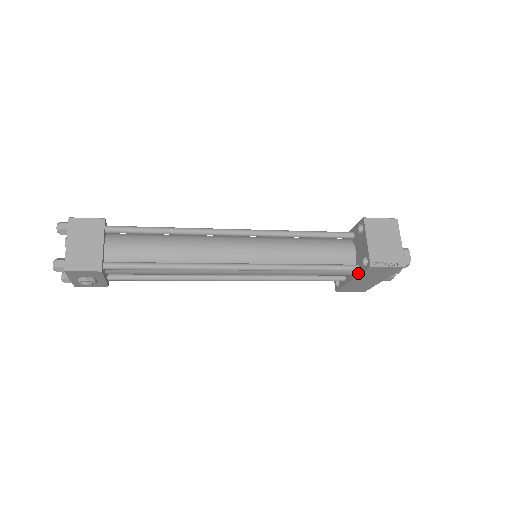
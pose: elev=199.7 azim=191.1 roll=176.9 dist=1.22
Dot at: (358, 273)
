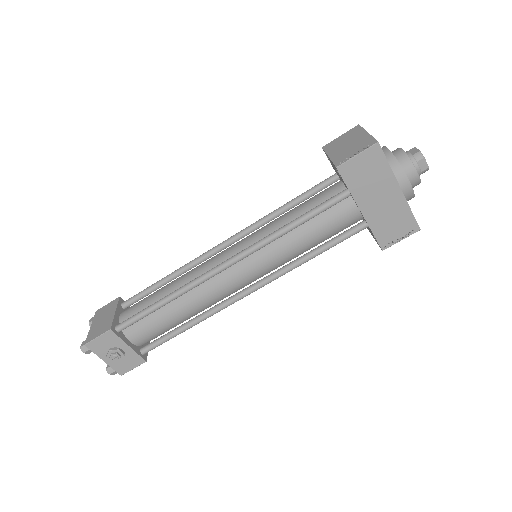
Dot at: (350, 194)
